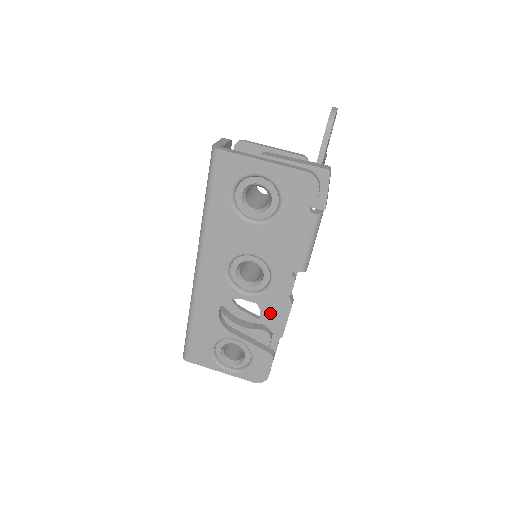
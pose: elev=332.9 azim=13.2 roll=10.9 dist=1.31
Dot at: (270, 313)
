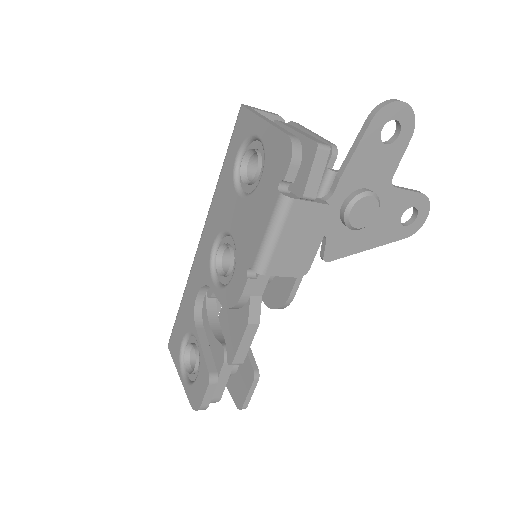
Dot at: (232, 325)
